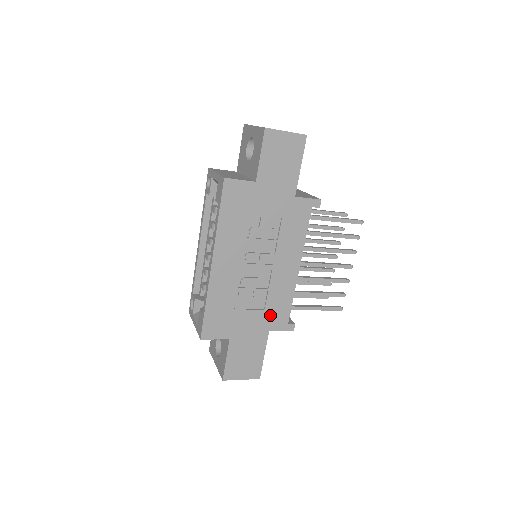
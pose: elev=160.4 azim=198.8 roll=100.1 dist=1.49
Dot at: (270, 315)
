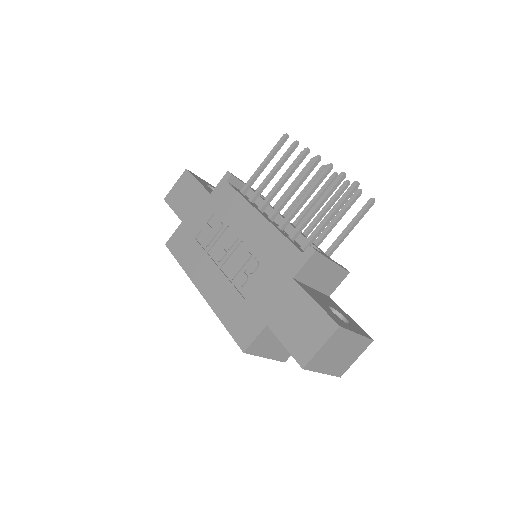
Dot at: (279, 267)
